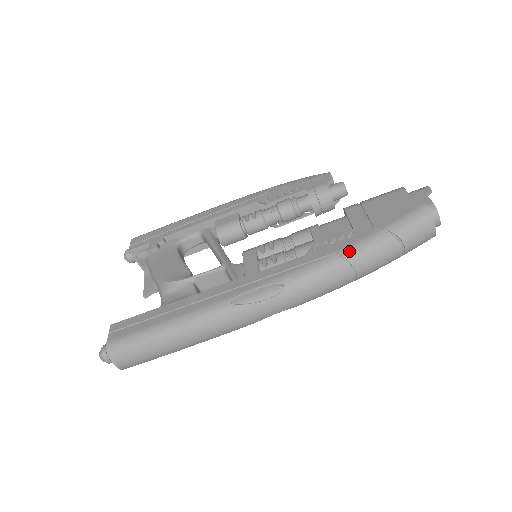
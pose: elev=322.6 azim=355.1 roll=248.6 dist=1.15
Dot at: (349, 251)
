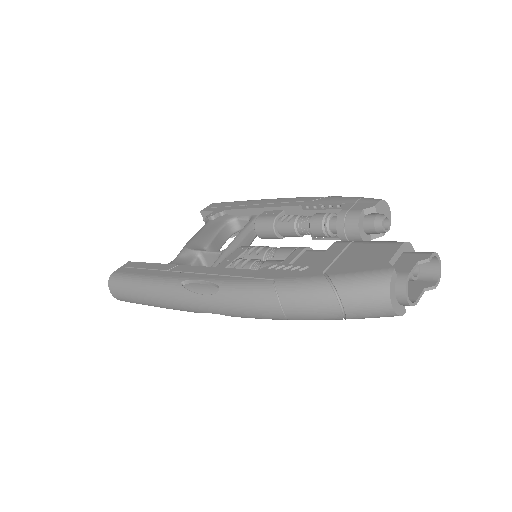
Dot at: (284, 284)
